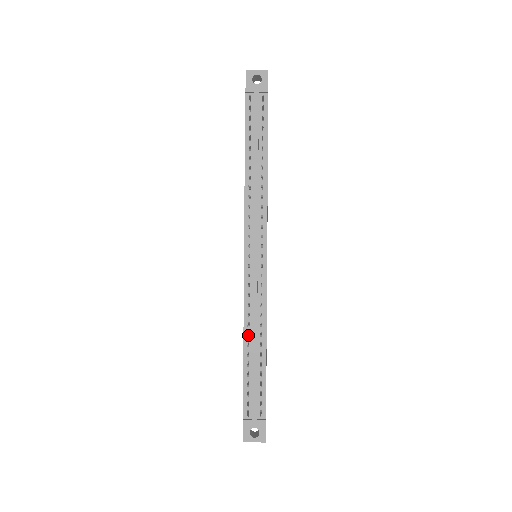
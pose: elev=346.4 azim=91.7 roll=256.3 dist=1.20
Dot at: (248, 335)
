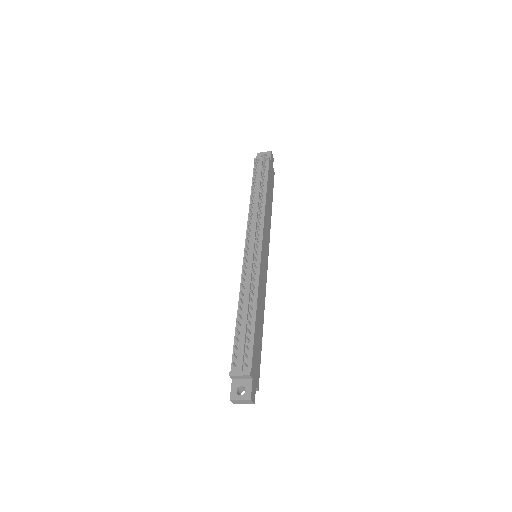
Dot at: occluded
